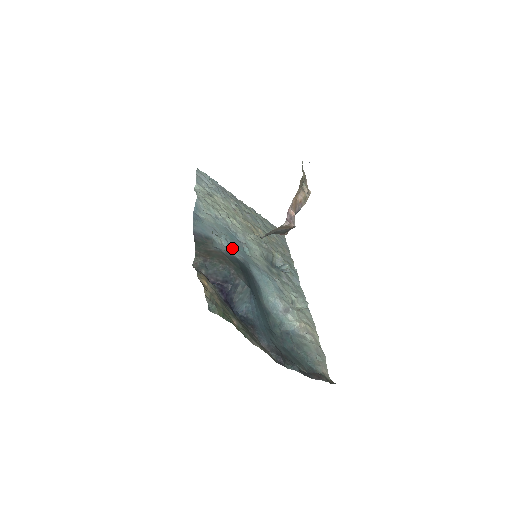
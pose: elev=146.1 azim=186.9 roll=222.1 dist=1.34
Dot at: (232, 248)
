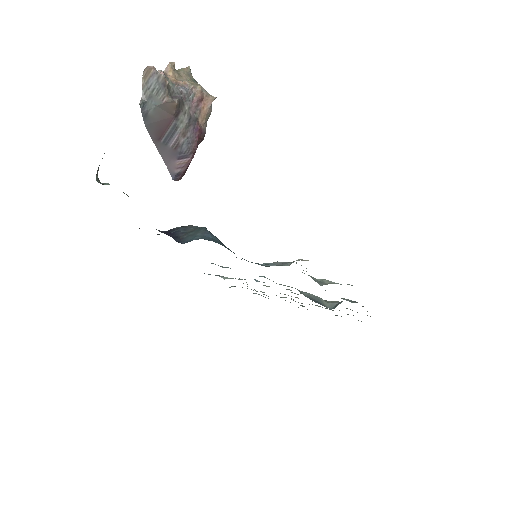
Dot at: occluded
